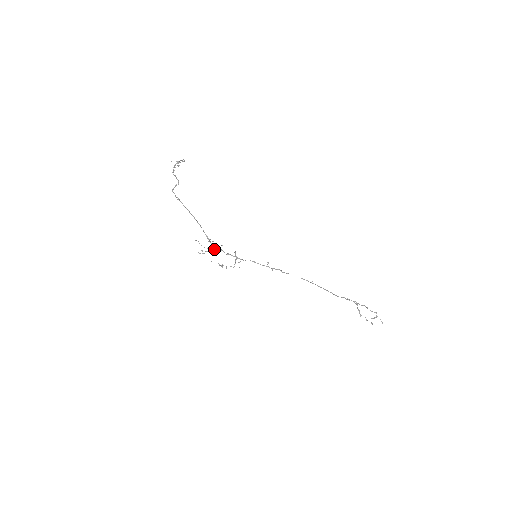
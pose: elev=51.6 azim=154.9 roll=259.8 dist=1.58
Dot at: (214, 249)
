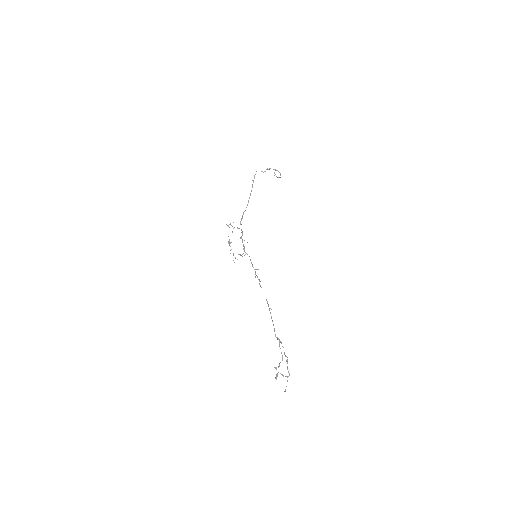
Dot at: (238, 228)
